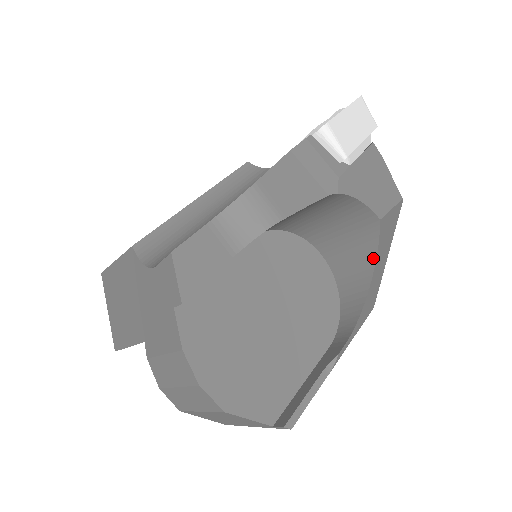
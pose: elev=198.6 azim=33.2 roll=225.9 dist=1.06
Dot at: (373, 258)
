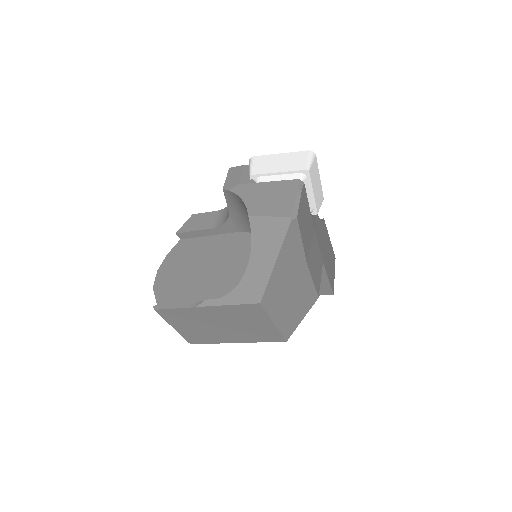
Dot at: (252, 250)
